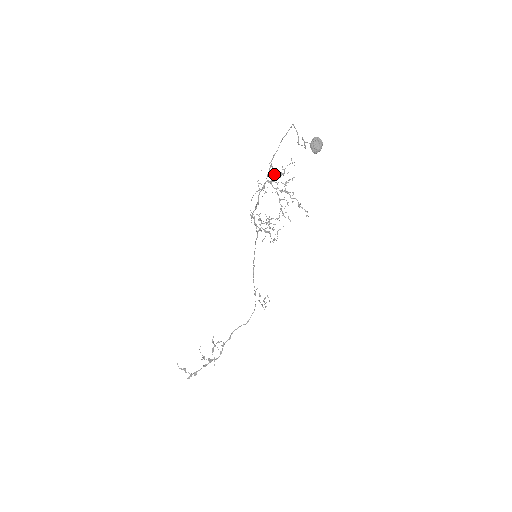
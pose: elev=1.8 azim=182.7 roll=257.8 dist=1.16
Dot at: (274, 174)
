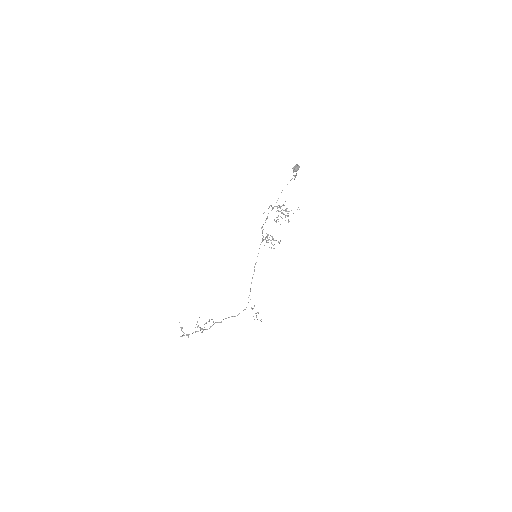
Dot at: (282, 205)
